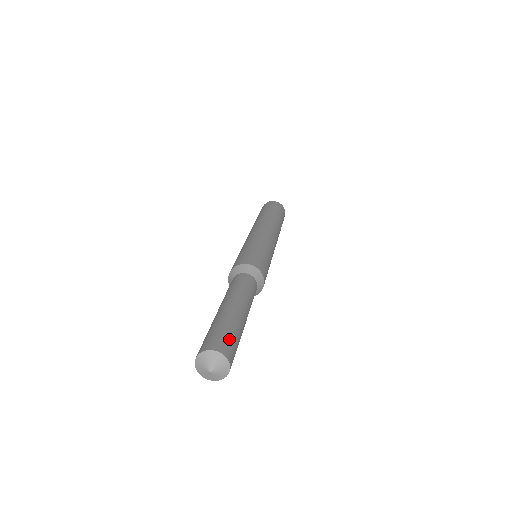
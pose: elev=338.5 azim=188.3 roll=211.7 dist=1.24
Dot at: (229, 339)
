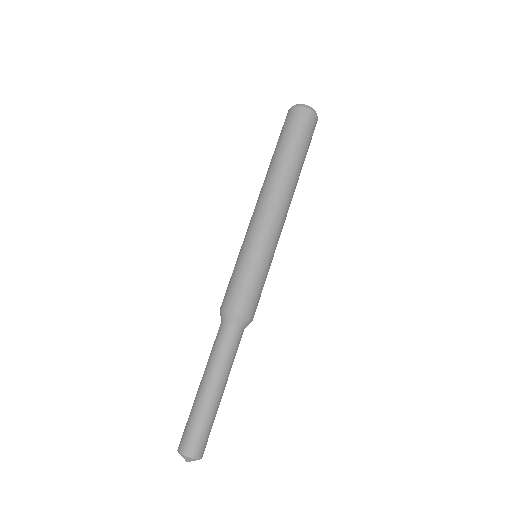
Dot at: (207, 439)
